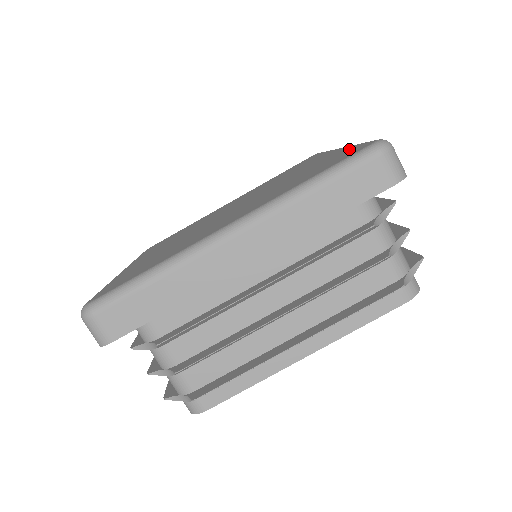
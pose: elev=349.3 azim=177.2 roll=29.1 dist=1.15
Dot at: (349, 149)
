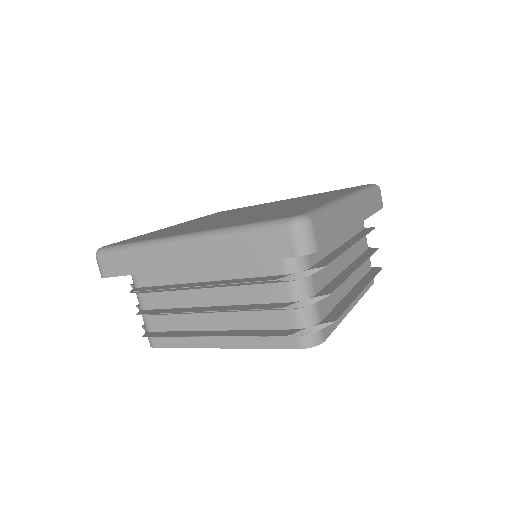
Dot at: (335, 190)
